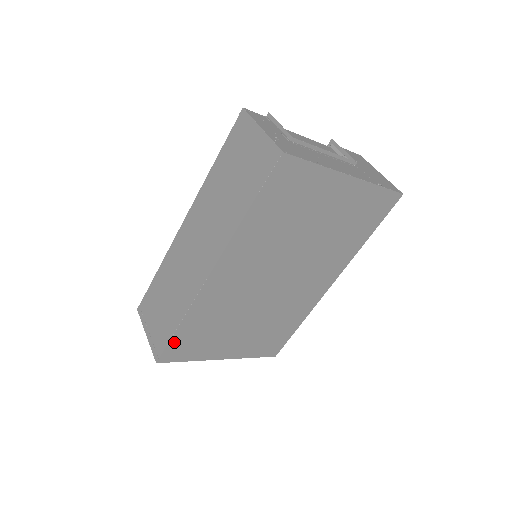
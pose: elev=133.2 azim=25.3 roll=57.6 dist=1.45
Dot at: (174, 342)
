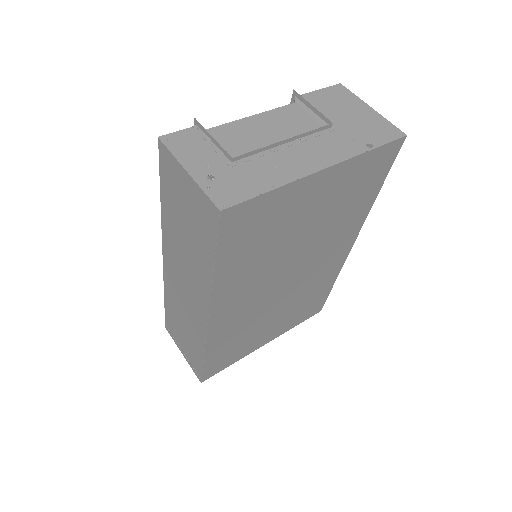
Dot at: (208, 366)
